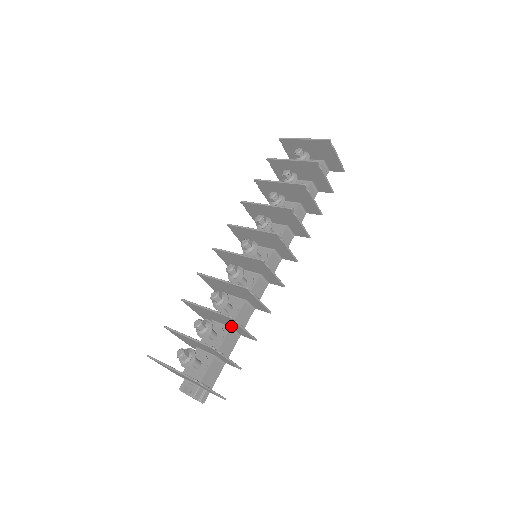
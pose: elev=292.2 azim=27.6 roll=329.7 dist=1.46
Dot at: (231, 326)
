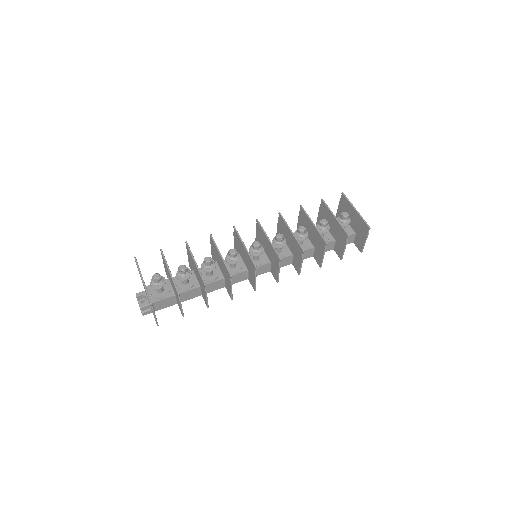
Dot at: (201, 286)
